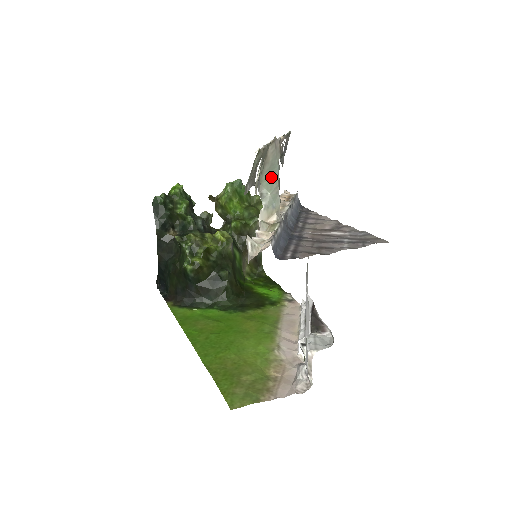
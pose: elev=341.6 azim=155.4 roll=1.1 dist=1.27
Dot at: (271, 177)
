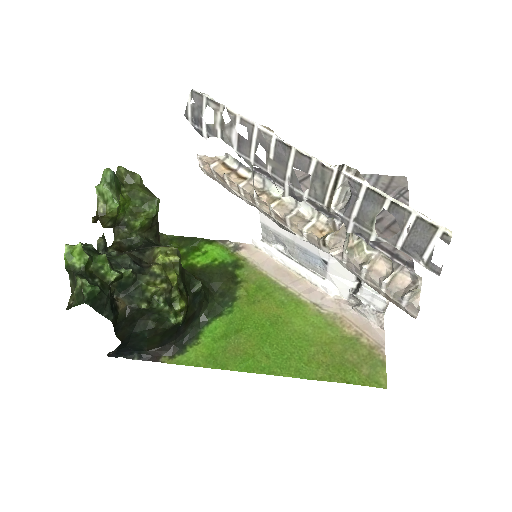
Dot at: occluded
